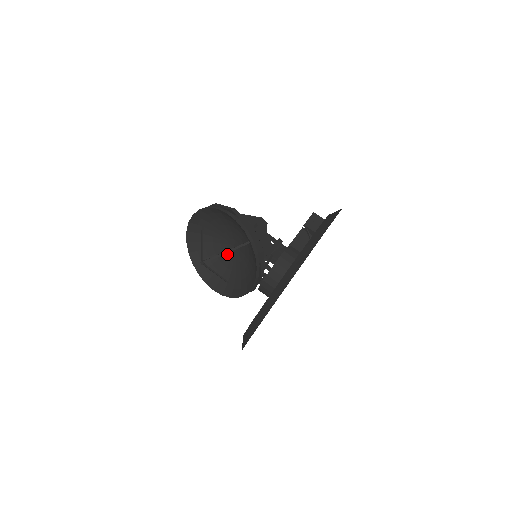
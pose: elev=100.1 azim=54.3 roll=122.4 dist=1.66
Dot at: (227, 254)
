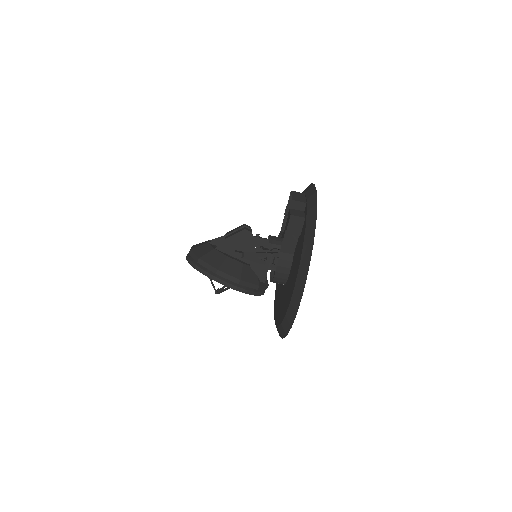
Dot at: occluded
